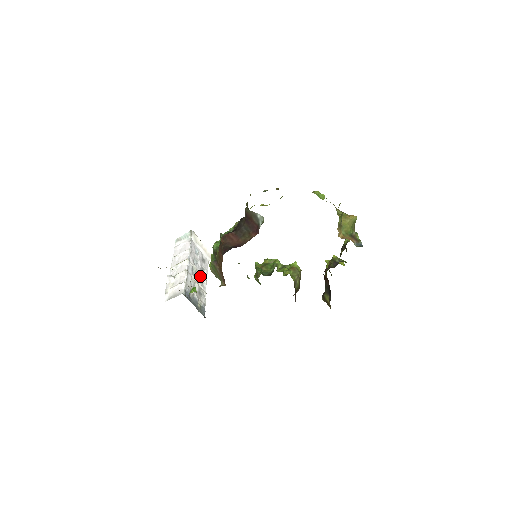
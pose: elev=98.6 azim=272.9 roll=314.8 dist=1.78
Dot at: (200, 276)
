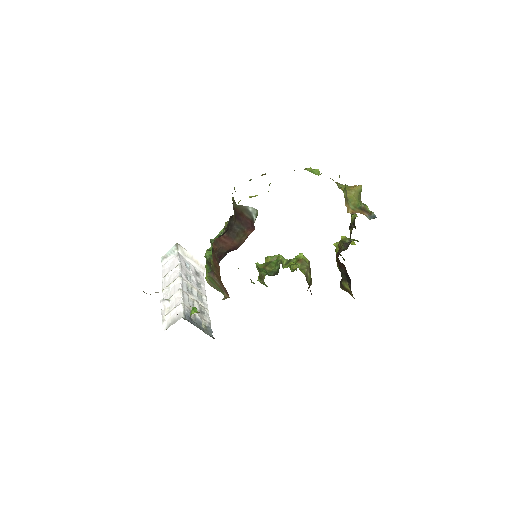
Dot at: (197, 292)
